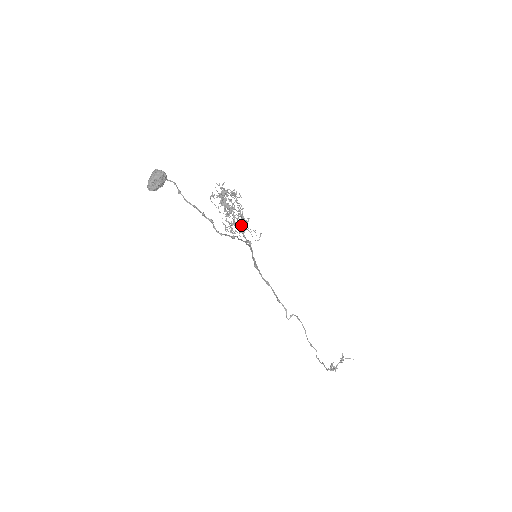
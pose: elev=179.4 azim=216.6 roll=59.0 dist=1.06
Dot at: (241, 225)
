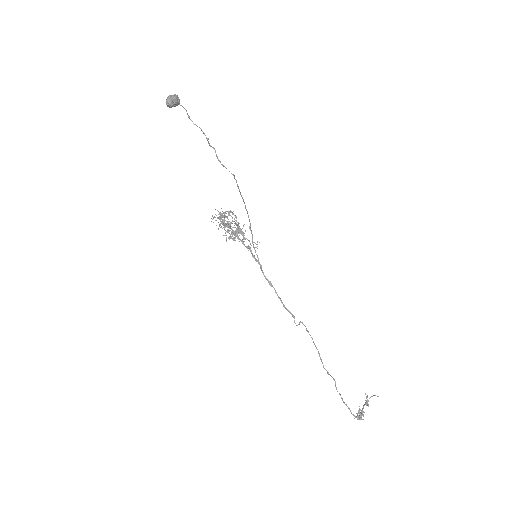
Dot at: (239, 230)
